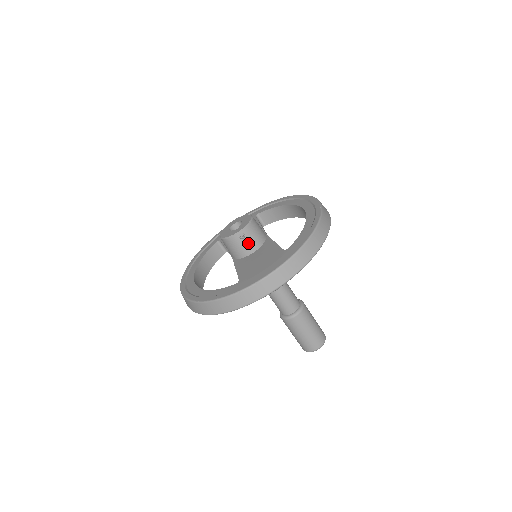
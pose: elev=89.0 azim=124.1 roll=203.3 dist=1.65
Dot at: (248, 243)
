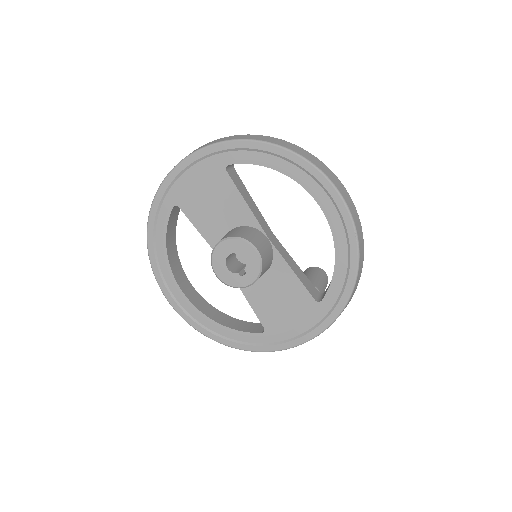
Dot at: occluded
